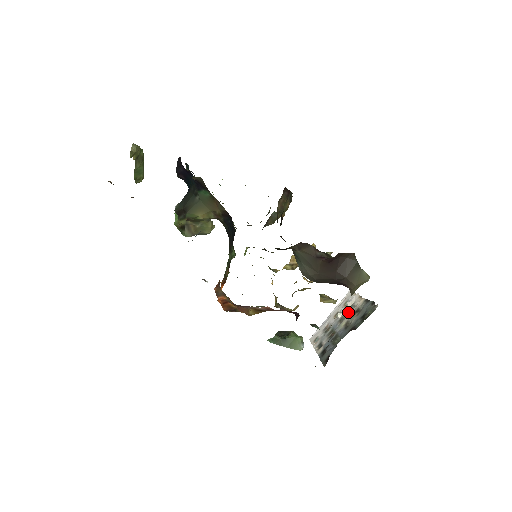
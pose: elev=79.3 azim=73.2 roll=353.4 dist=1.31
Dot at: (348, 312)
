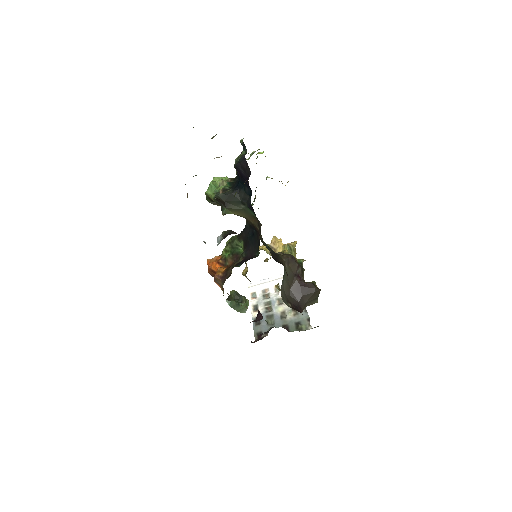
Dot at: occluded
